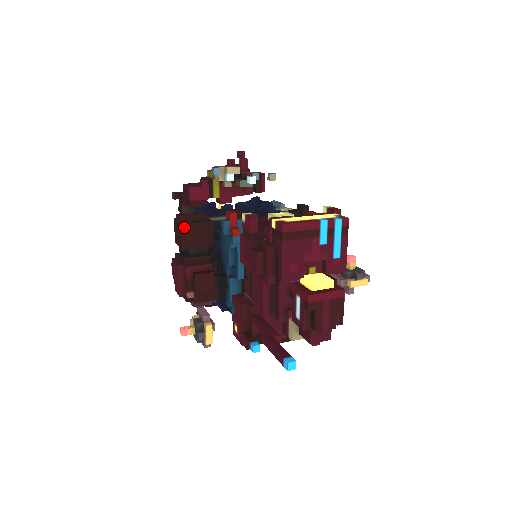
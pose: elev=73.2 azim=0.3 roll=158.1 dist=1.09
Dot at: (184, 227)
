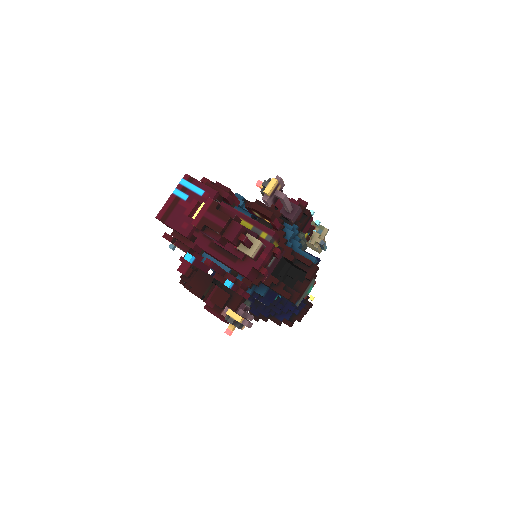
Dot at: (192, 289)
